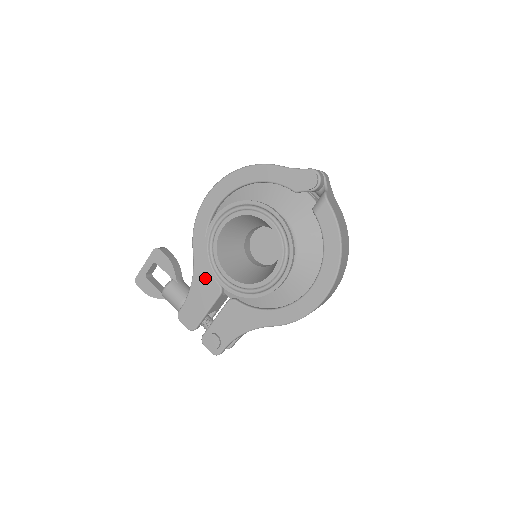
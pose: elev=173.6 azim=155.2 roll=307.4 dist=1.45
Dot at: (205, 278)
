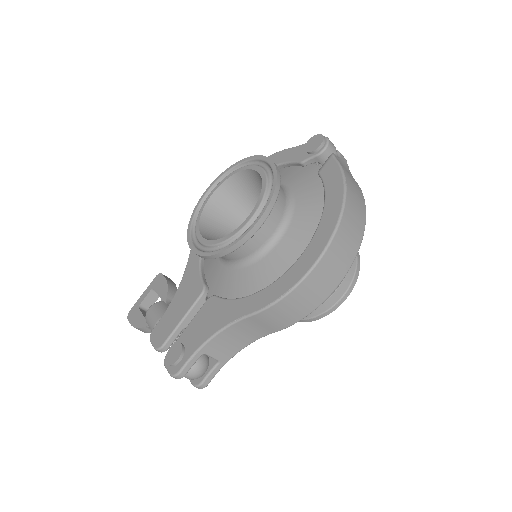
Dot at: (191, 280)
